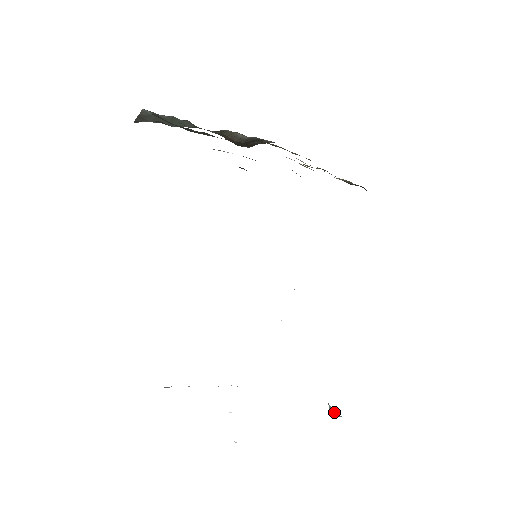
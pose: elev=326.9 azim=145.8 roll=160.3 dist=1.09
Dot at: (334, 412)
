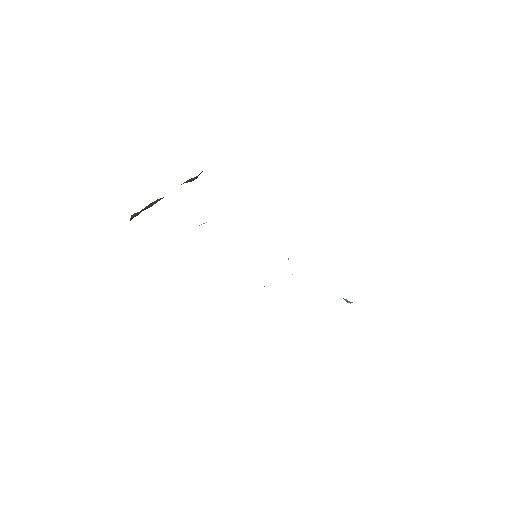
Dot at: (349, 301)
